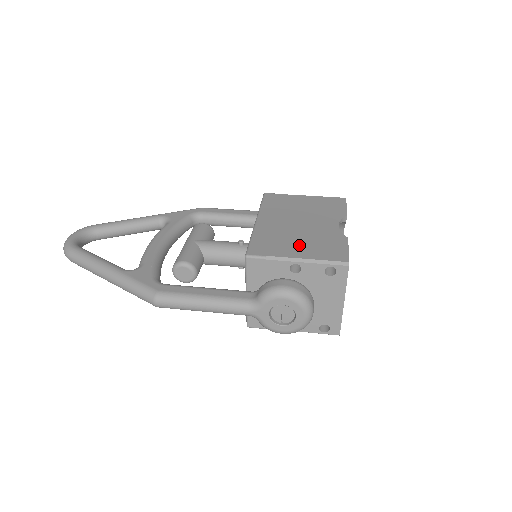
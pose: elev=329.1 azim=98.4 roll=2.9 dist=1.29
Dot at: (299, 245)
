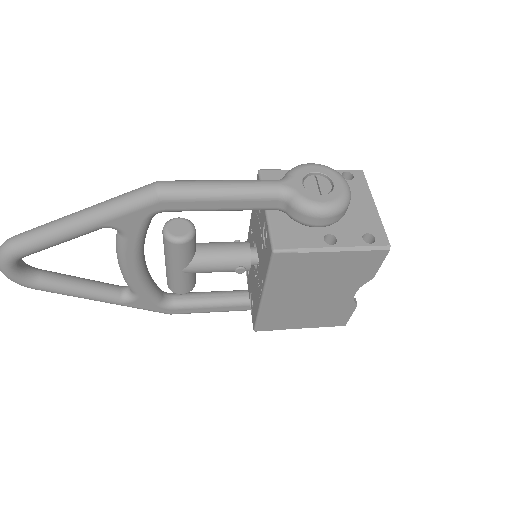
Dot at: occluded
